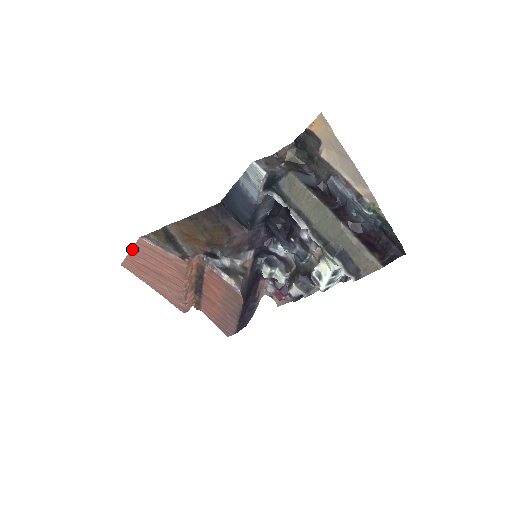
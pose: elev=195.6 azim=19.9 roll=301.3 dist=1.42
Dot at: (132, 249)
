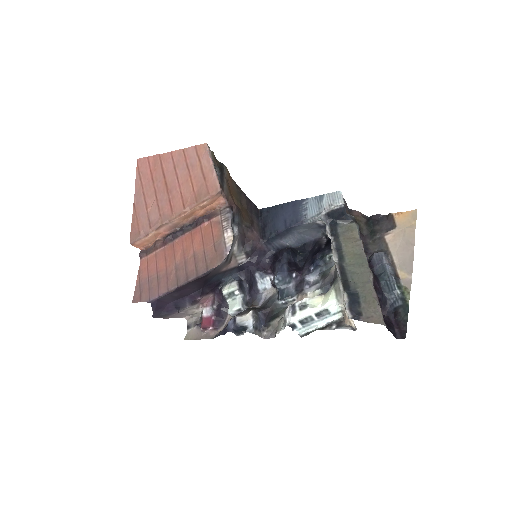
Dot at: (178, 150)
